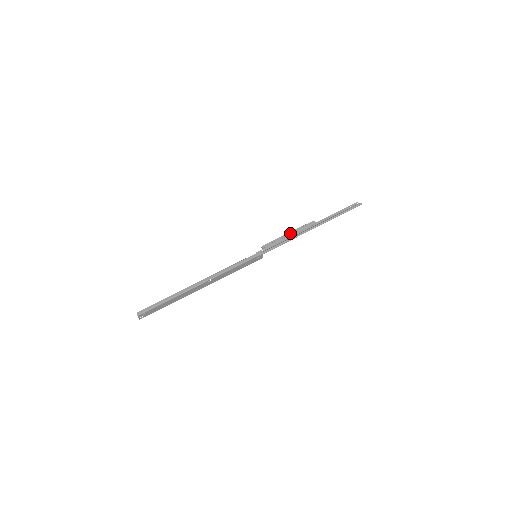
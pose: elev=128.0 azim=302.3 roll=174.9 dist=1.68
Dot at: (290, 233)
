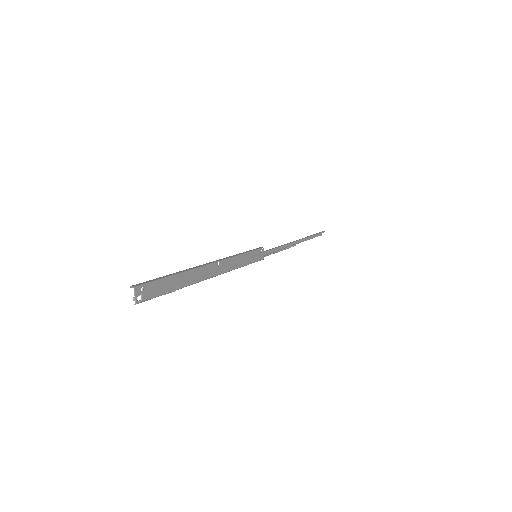
Dot at: occluded
